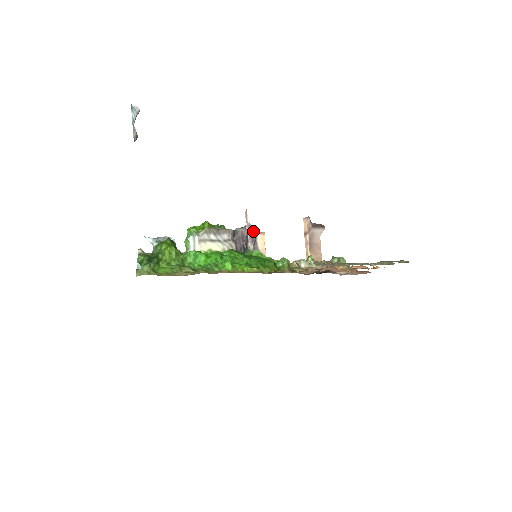
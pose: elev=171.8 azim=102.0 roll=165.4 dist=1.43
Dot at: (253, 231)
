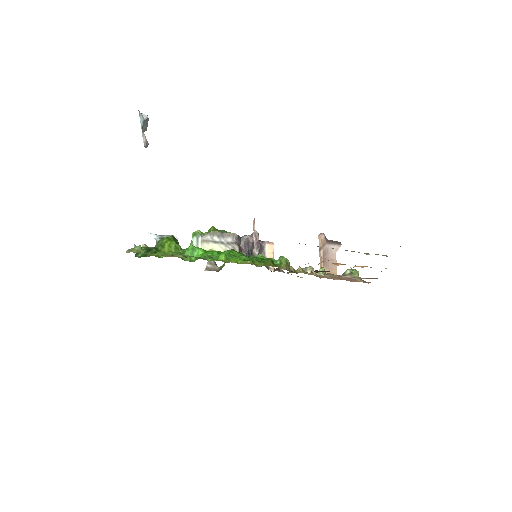
Dot at: occluded
